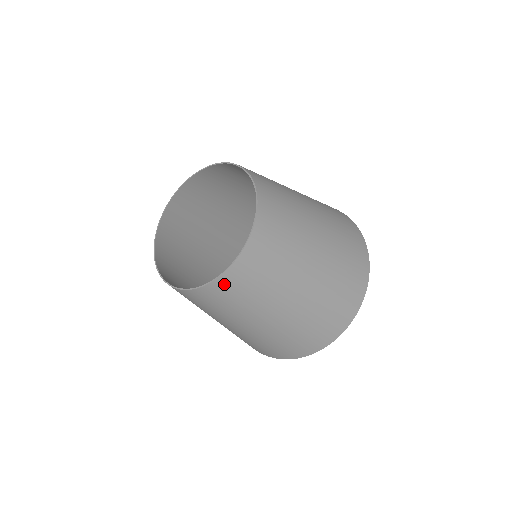
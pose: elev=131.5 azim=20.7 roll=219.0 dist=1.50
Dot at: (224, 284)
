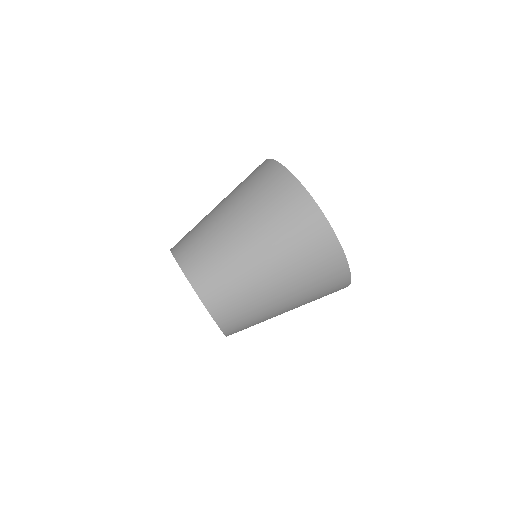
Dot at: occluded
